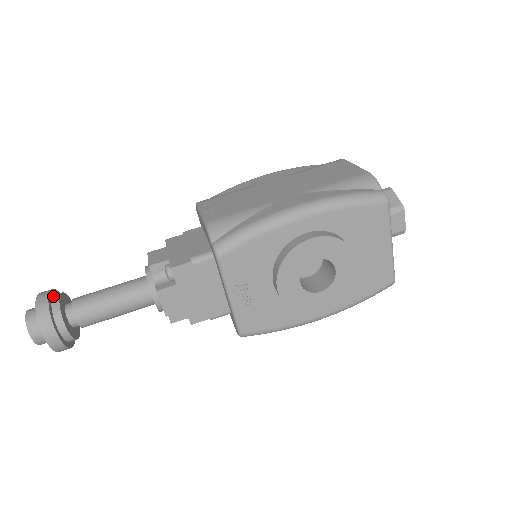
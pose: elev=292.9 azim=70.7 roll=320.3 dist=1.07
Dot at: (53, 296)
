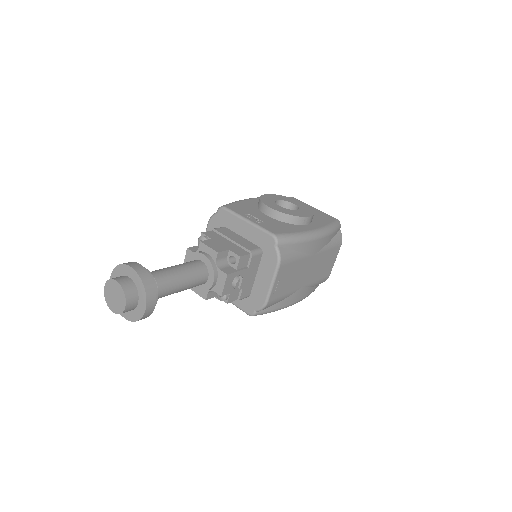
Dot at: occluded
